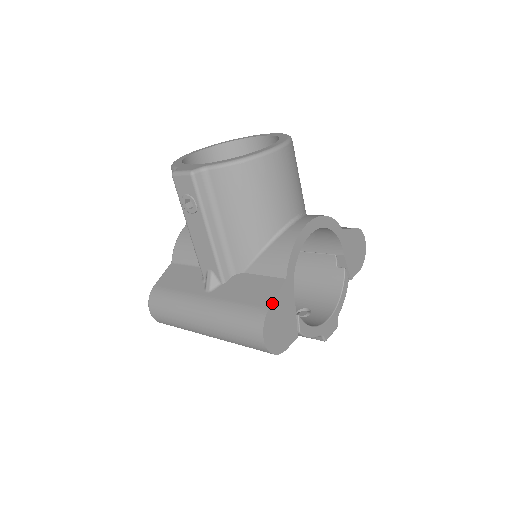
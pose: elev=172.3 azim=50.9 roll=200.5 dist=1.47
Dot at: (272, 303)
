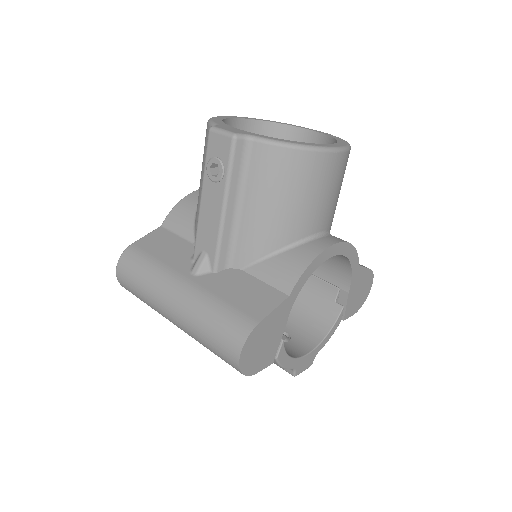
Dot at: (265, 317)
